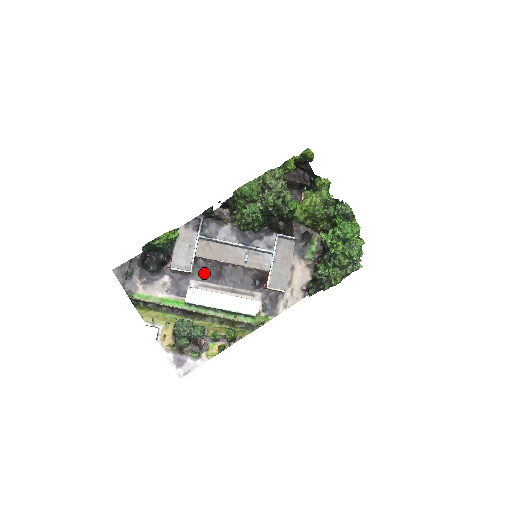
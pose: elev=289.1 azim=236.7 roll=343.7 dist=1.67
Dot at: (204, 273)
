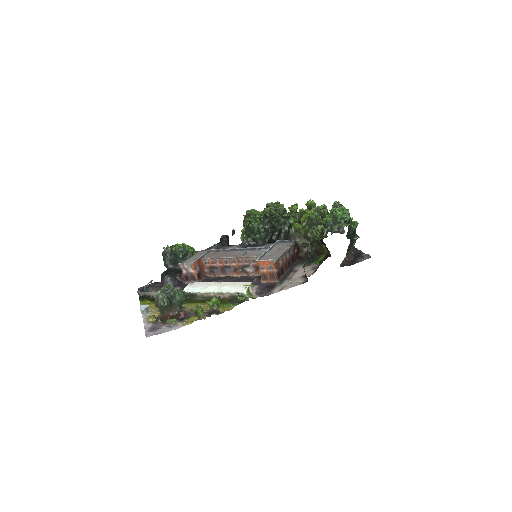
Dot at: occluded
